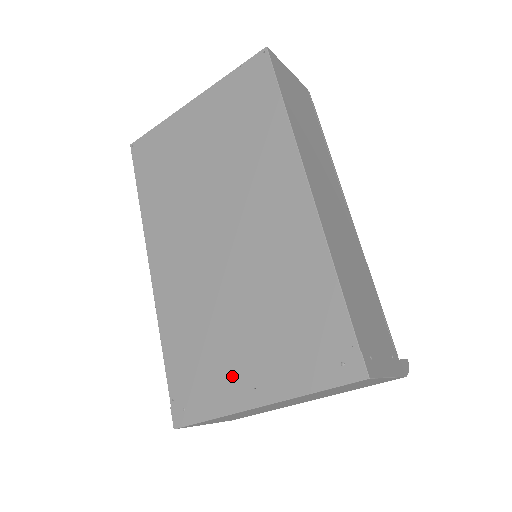
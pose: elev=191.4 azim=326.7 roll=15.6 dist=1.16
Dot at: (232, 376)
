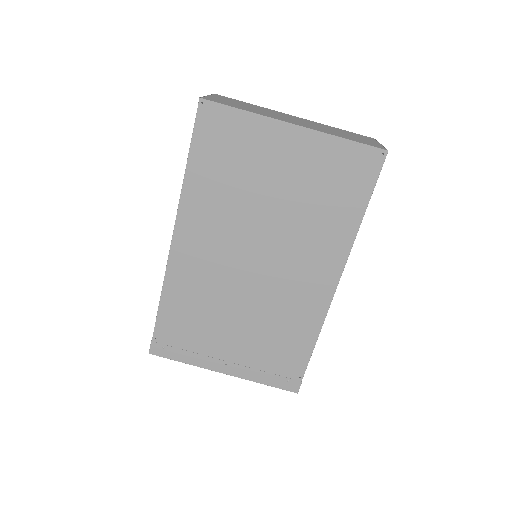
Dot at: (213, 350)
